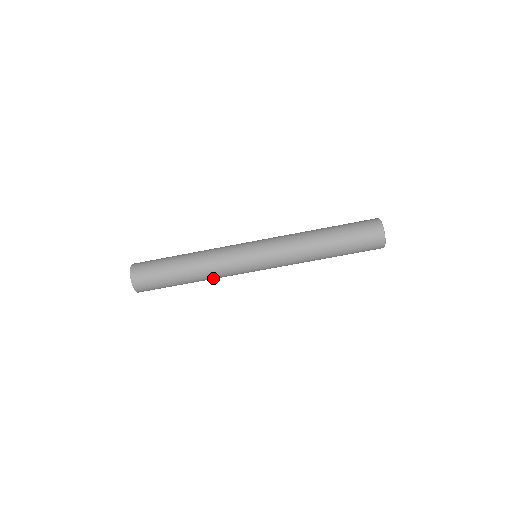
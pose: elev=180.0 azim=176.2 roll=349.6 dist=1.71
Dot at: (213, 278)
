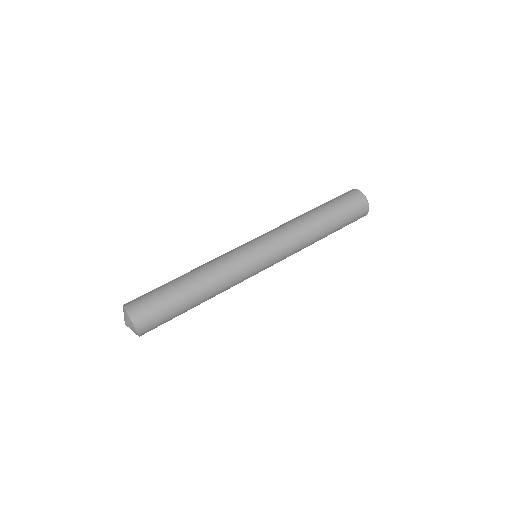
Dot at: occluded
